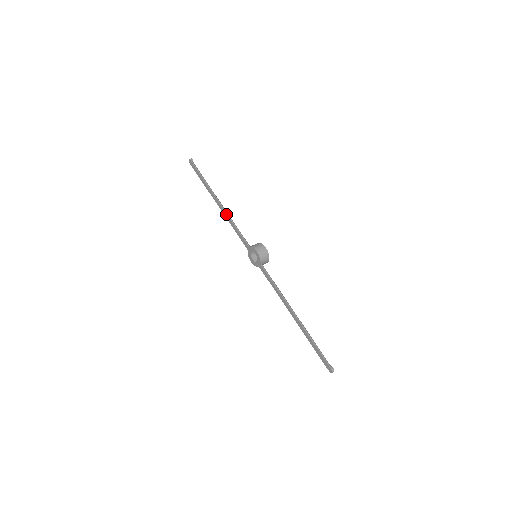
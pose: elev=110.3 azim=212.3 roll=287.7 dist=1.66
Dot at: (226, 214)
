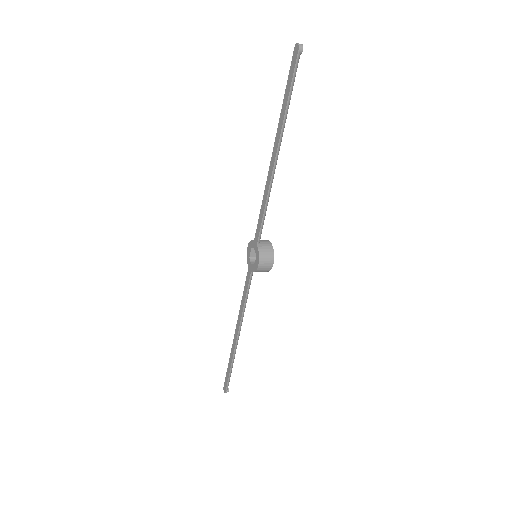
Dot at: (269, 183)
